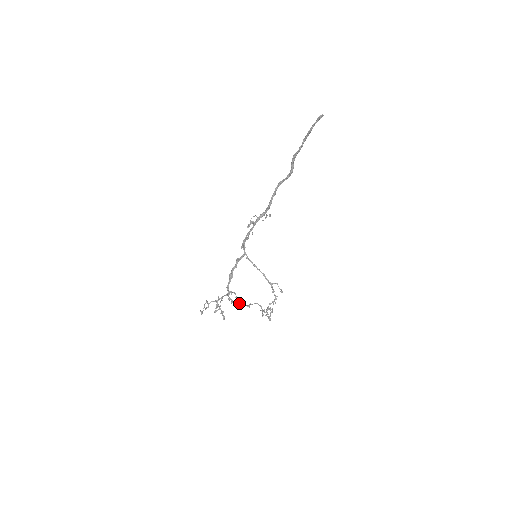
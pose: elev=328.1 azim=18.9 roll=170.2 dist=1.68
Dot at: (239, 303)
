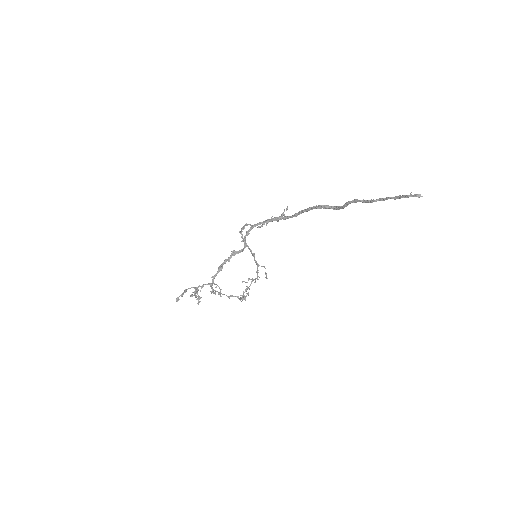
Dot at: occluded
